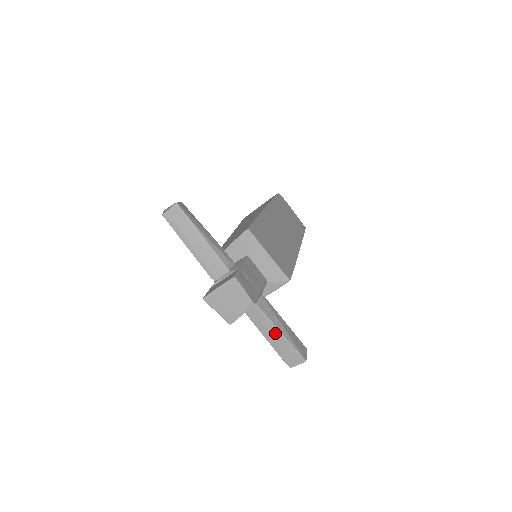
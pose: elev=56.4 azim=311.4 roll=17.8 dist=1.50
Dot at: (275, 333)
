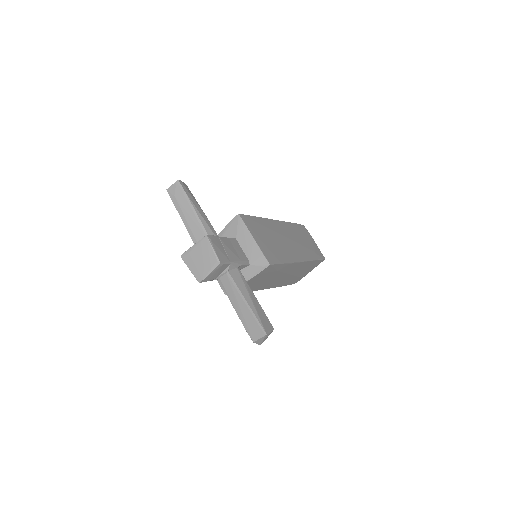
Dot at: (242, 302)
